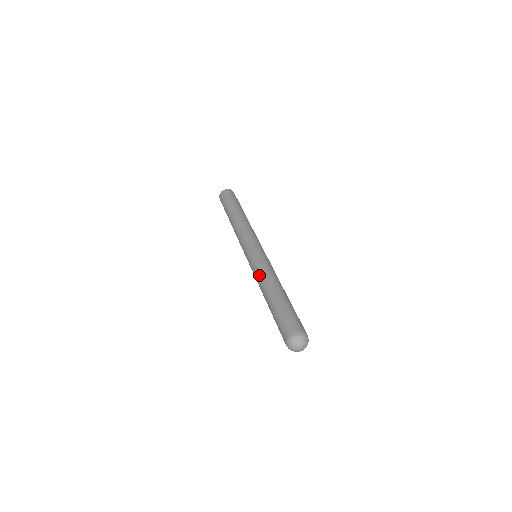
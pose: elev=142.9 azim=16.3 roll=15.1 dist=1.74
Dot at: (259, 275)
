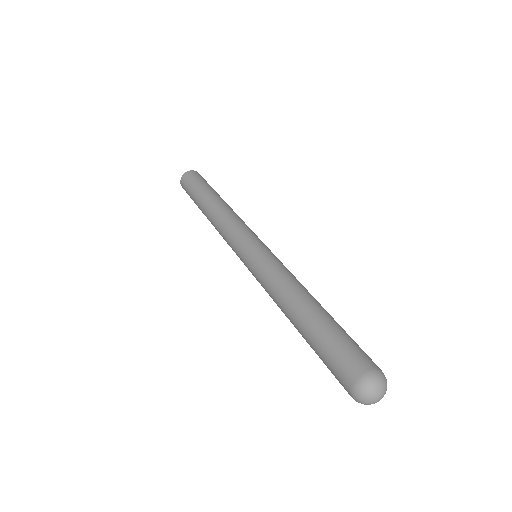
Dot at: (276, 279)
